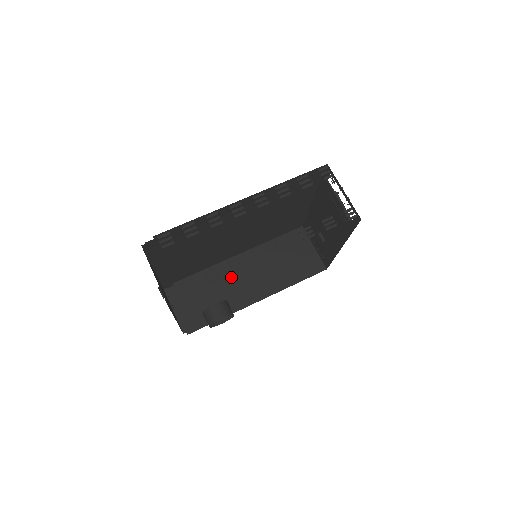
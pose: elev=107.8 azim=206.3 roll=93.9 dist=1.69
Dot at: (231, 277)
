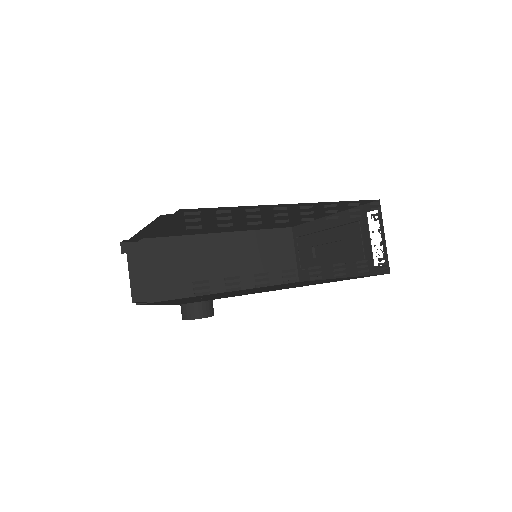
Dot at: (204, 255)
